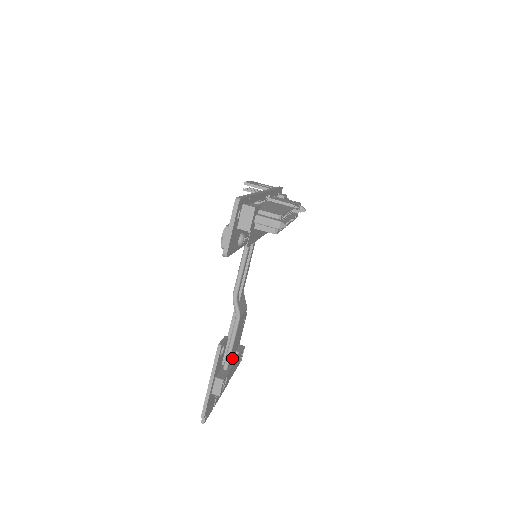
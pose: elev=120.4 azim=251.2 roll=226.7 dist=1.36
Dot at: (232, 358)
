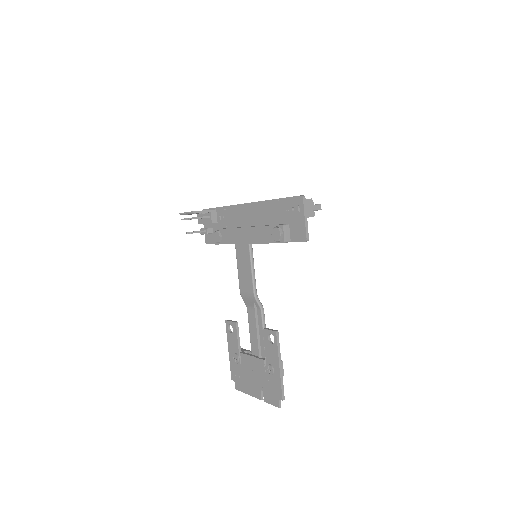
Dot at: occluded
